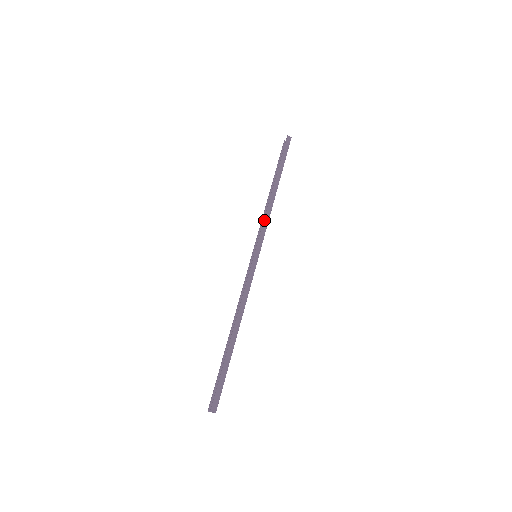
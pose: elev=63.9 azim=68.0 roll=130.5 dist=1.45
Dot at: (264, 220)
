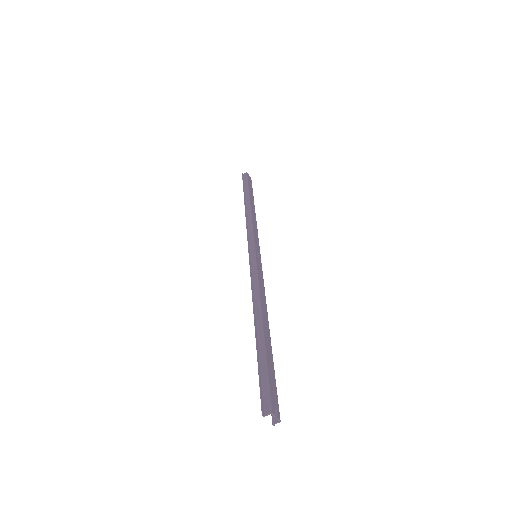
Dot at: (248, 228)
